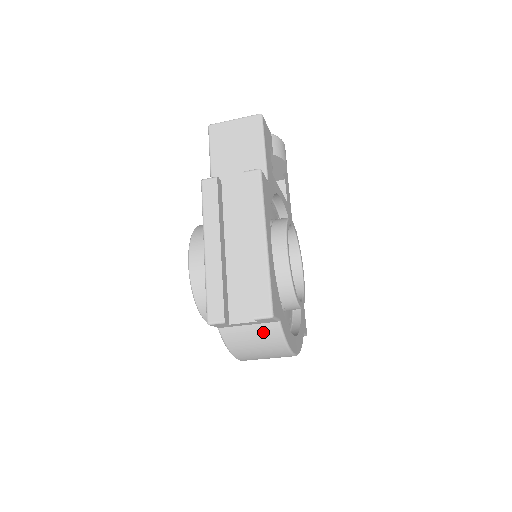
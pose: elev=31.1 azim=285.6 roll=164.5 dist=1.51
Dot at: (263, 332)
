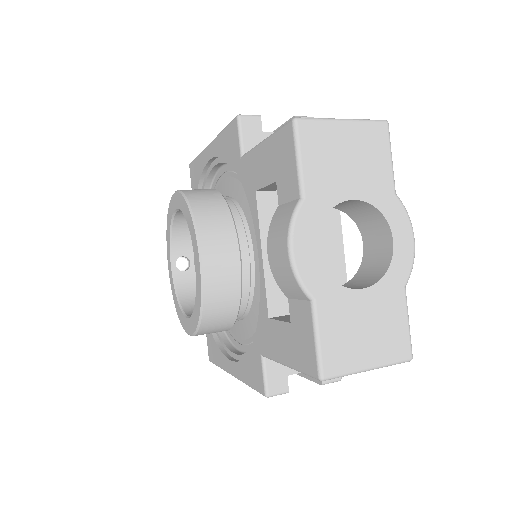
Dot at: occluded
